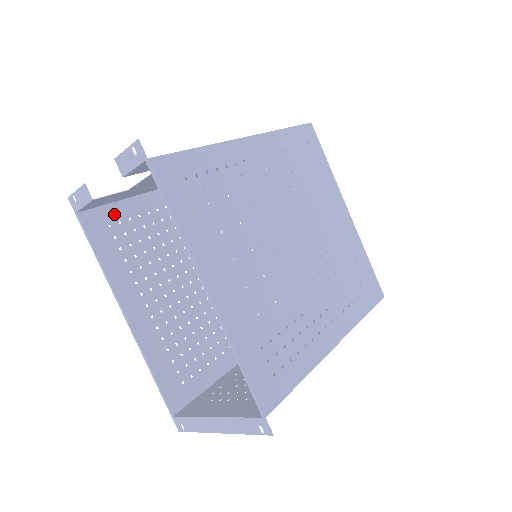
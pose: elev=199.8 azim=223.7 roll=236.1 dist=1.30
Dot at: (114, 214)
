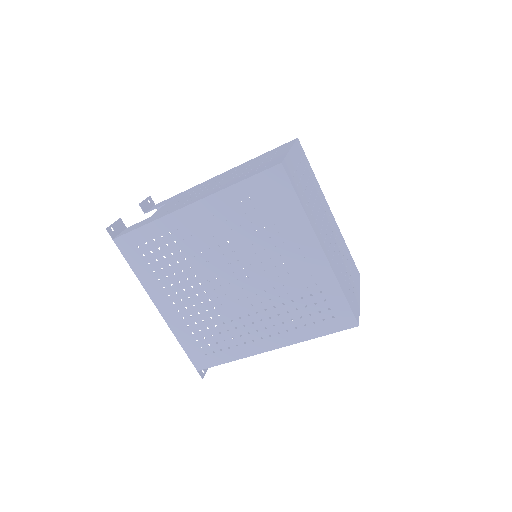
Dot at: occluded
